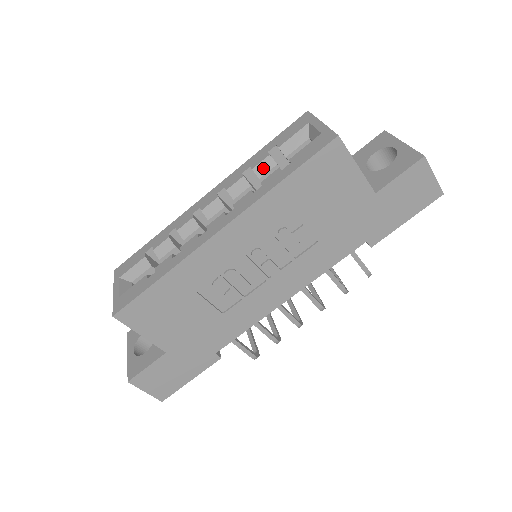
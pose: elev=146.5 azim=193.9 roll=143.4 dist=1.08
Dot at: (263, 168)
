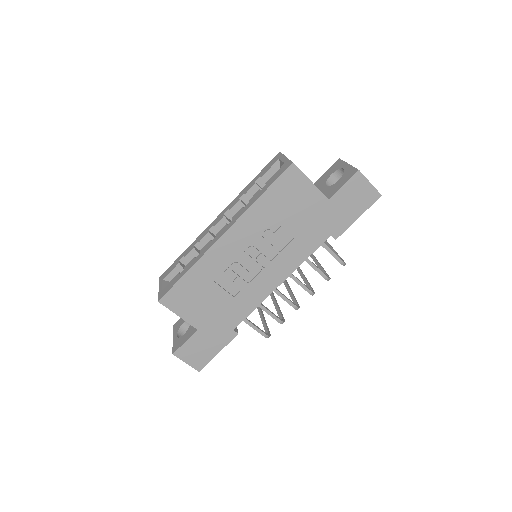
Dot at: (252, 193)
